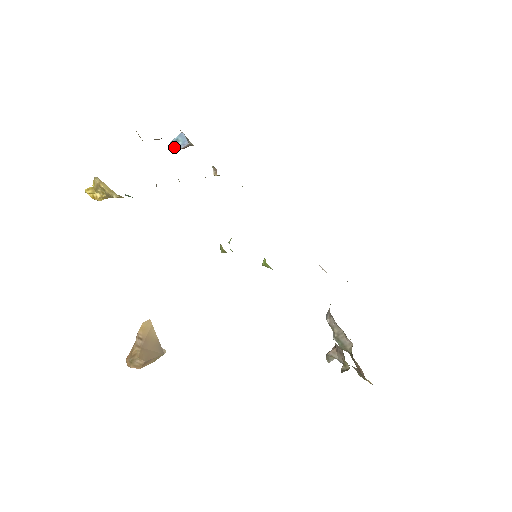
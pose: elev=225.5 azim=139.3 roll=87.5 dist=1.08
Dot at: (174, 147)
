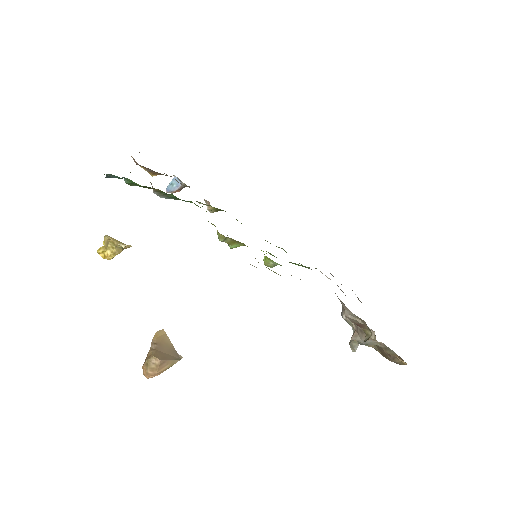
Dot at: (170, 191)
